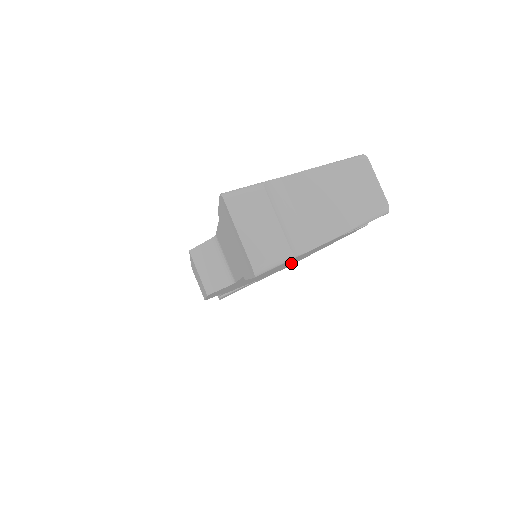
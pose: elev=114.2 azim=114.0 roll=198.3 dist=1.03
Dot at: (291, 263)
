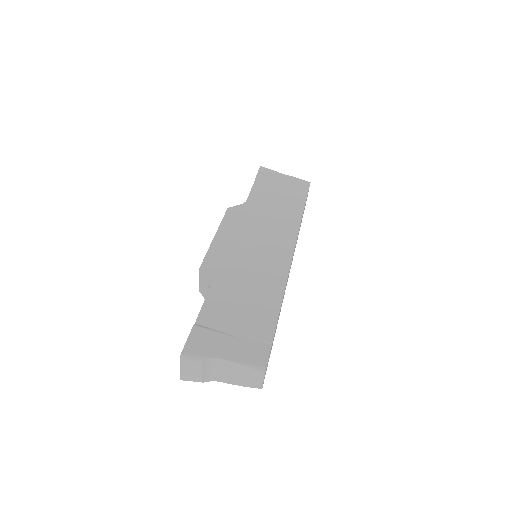
Dot at: occluded
